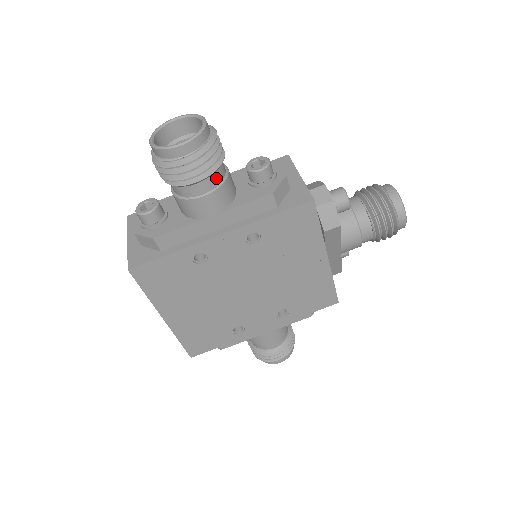
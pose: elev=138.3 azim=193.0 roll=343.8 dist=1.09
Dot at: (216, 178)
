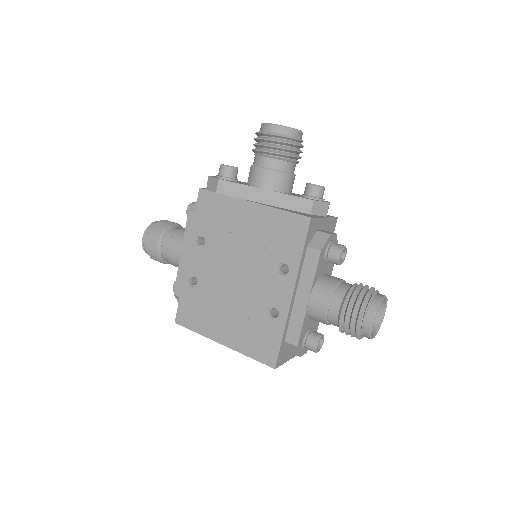
Dot at: (170, 236)
